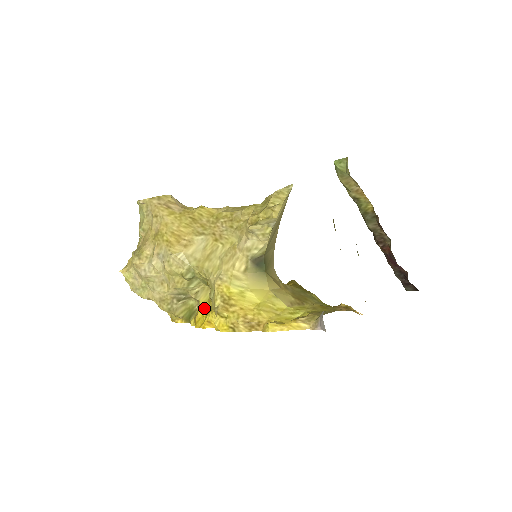
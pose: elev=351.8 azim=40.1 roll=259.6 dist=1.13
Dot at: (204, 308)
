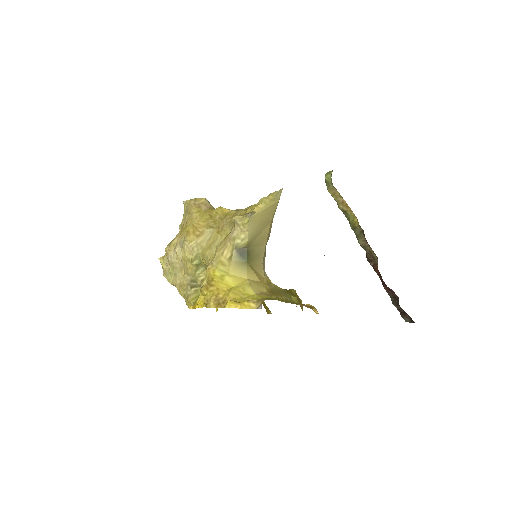
Dot at: occluded
